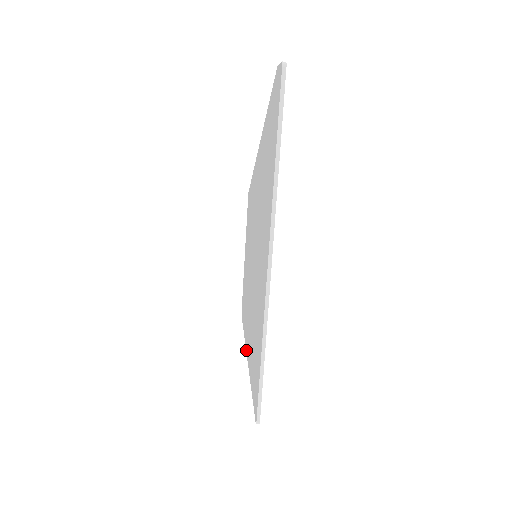
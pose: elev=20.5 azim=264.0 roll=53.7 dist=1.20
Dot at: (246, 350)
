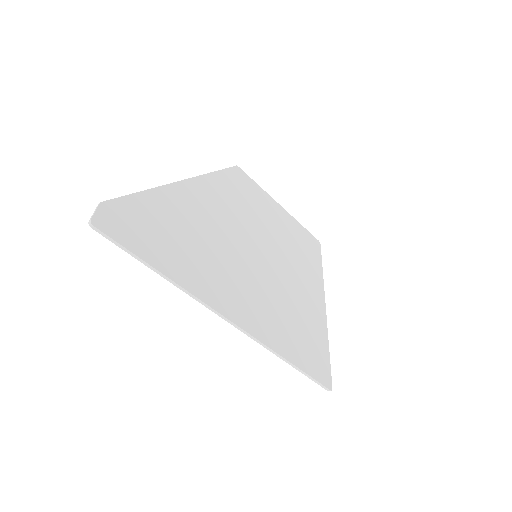
Dot at: occluded
